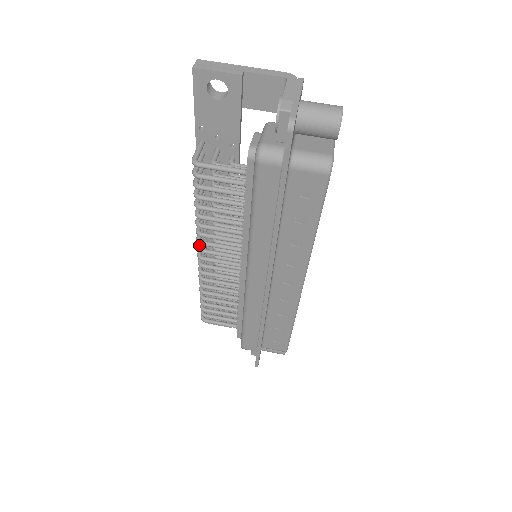
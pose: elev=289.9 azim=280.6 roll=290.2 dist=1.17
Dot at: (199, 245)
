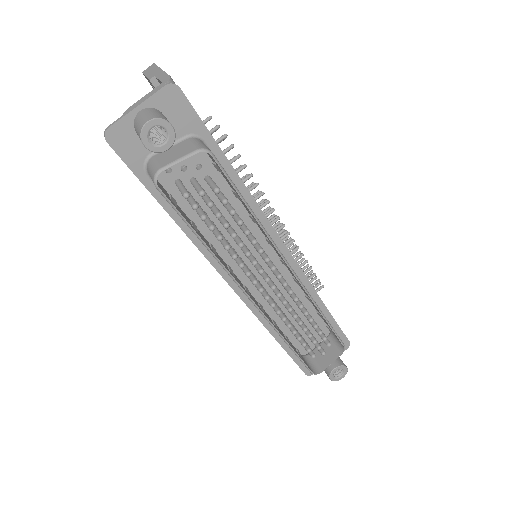
Dot at: occluded
